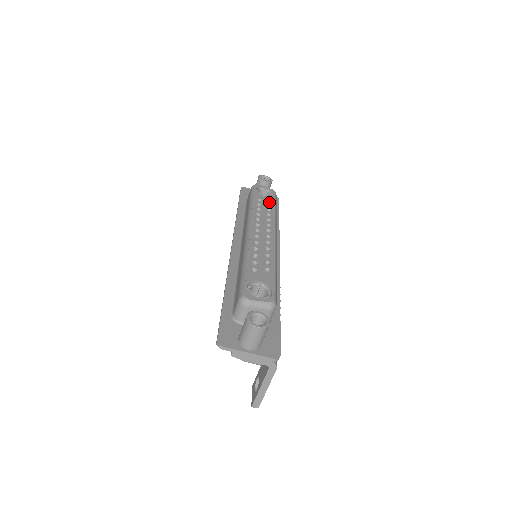
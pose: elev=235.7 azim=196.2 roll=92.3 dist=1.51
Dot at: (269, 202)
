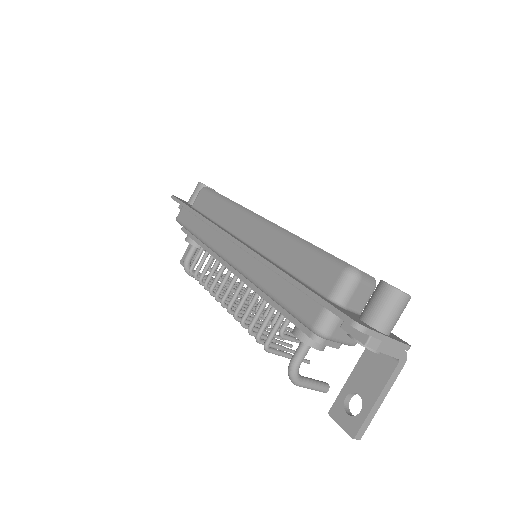
Dot at: occluded
